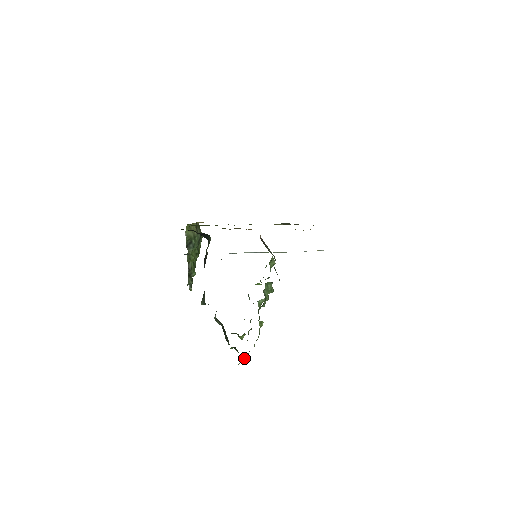
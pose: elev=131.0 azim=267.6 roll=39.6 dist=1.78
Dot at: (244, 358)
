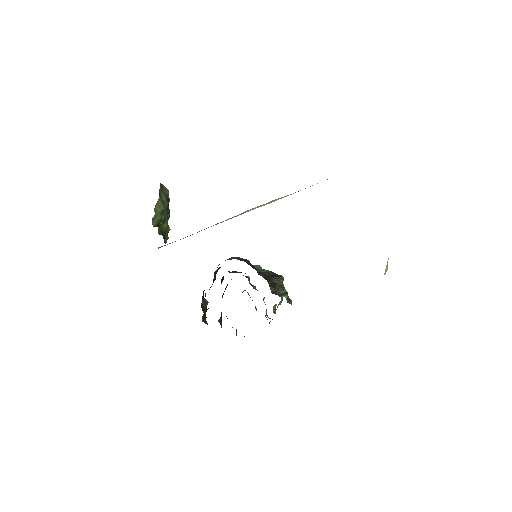
Dot at: occluded
